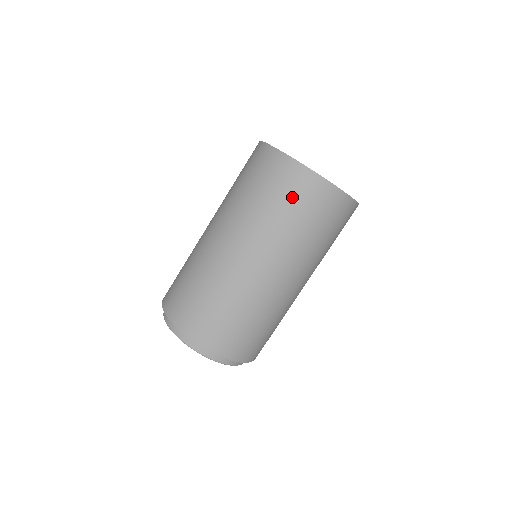
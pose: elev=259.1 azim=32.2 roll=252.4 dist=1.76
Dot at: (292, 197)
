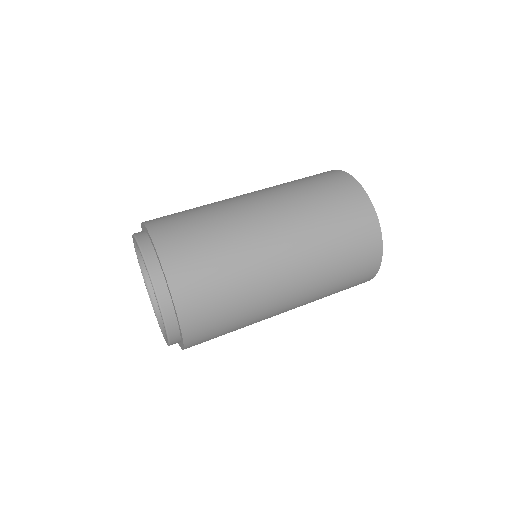
Dot at: (348, 220)
